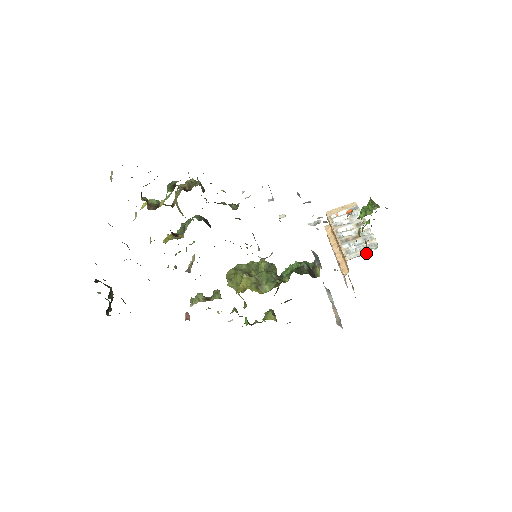
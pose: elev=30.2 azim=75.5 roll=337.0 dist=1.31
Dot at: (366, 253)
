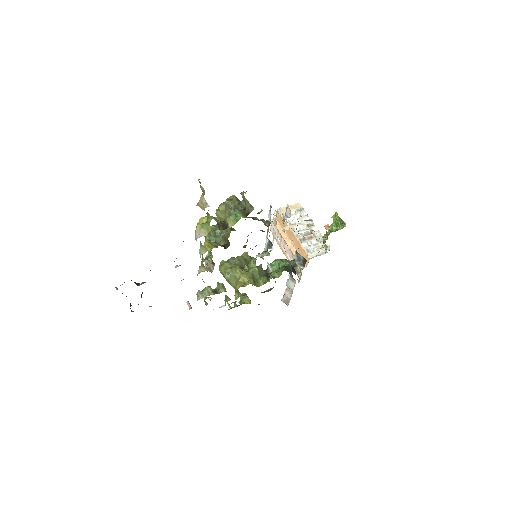
Dot at: (323, 253)
